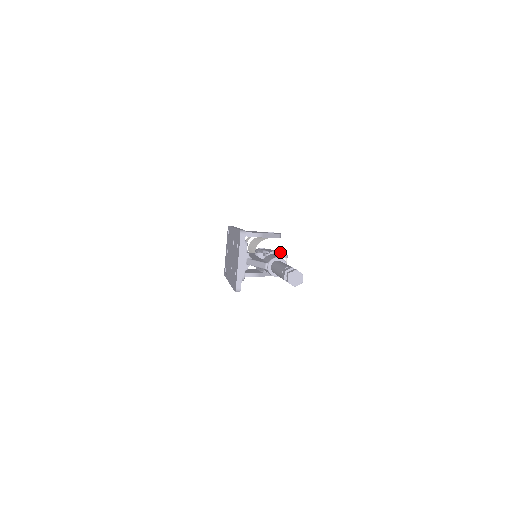
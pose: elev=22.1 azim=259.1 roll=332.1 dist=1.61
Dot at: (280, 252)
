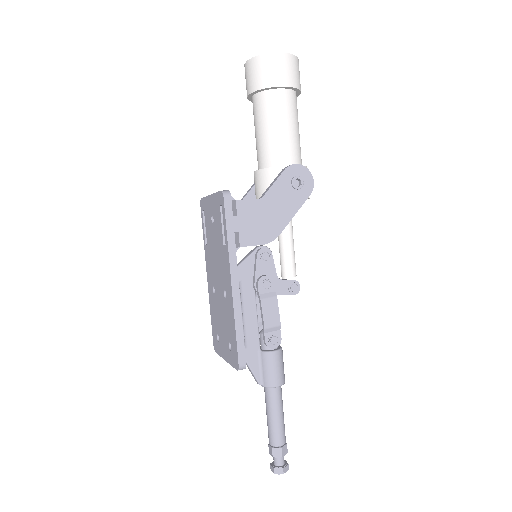
Dot at: (291, 287)
